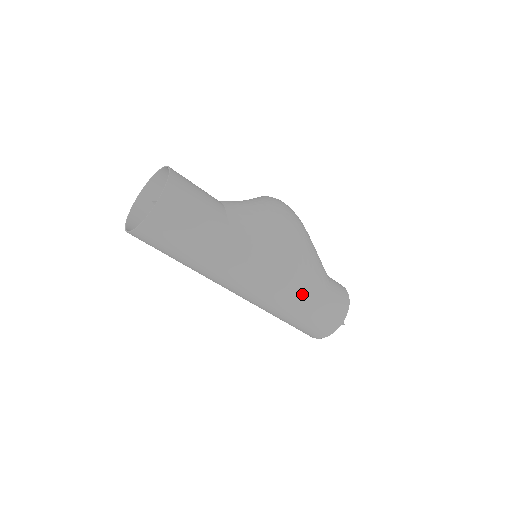
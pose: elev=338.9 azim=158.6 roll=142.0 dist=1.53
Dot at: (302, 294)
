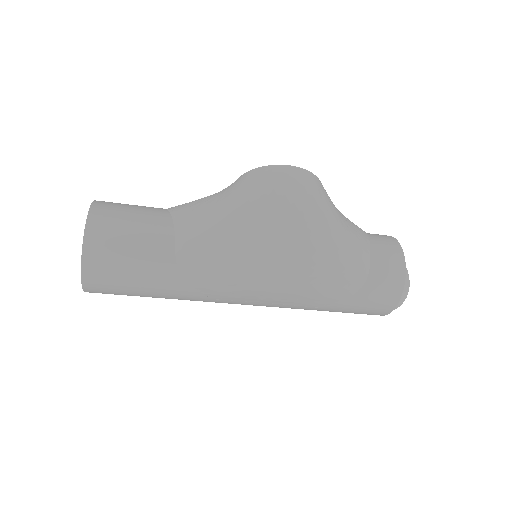
Dot at: (315, 305)
